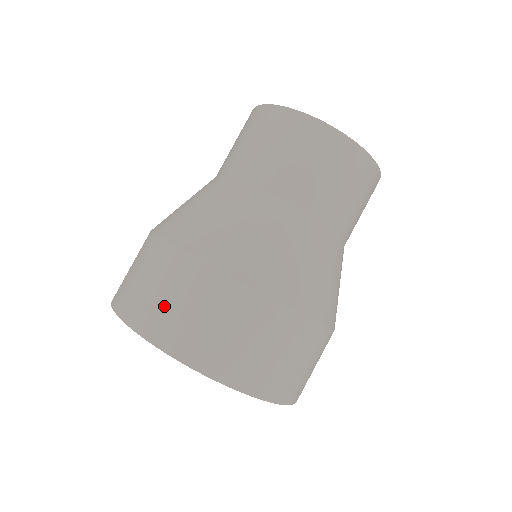
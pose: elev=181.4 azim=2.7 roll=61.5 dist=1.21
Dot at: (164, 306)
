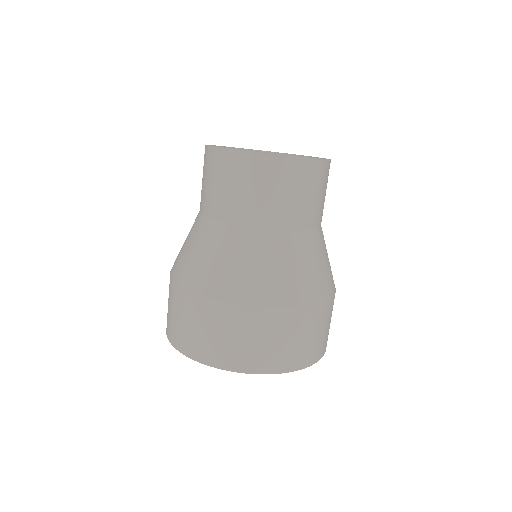
Dot at: (222, 343)
